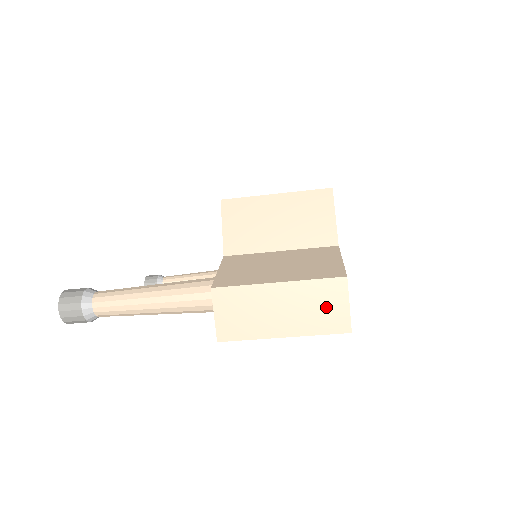
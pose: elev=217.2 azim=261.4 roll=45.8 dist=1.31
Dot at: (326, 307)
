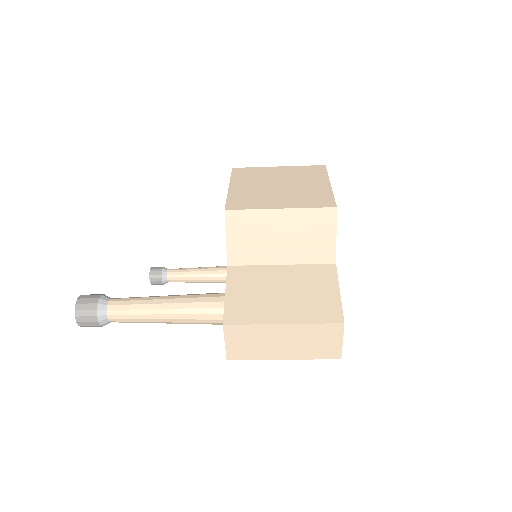
Dot at: (323, 342)
